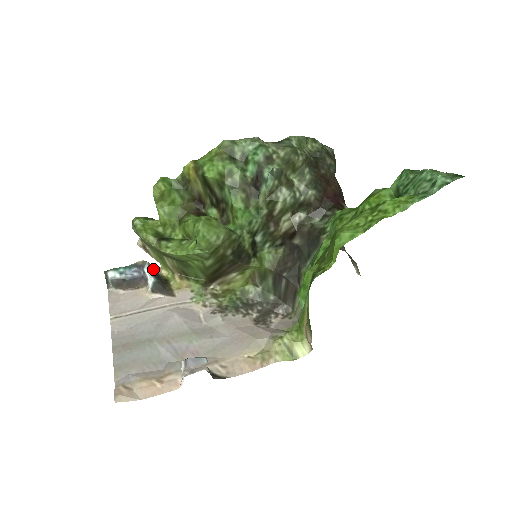
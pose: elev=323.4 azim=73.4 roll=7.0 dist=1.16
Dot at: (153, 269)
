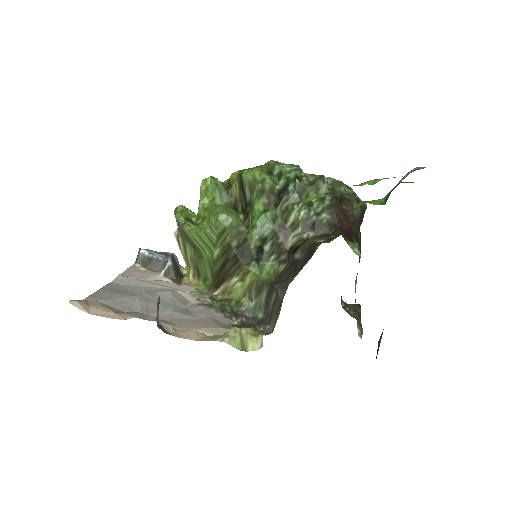
Dot at: (176, 261)
